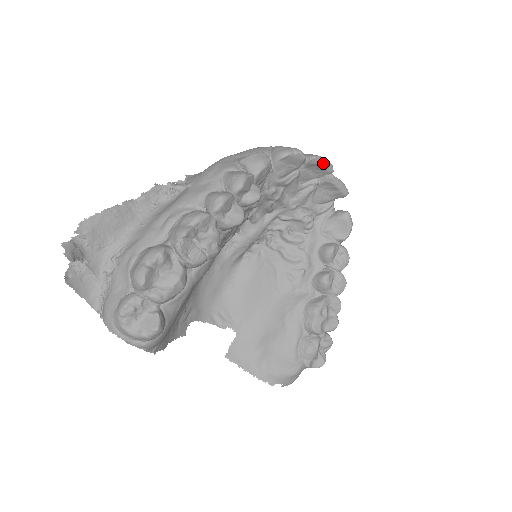
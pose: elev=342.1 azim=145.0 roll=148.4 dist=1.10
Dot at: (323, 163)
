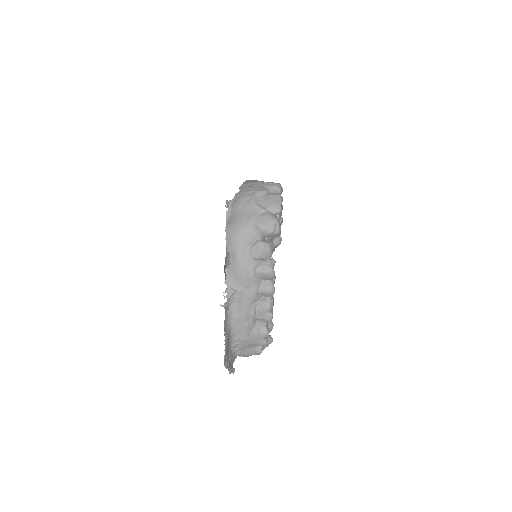
Dot at: (280, 204)
